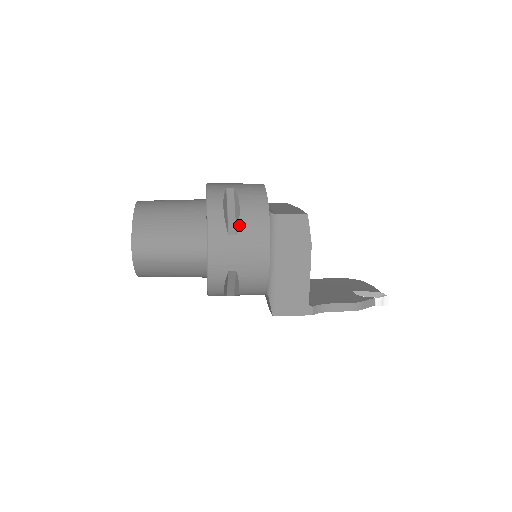
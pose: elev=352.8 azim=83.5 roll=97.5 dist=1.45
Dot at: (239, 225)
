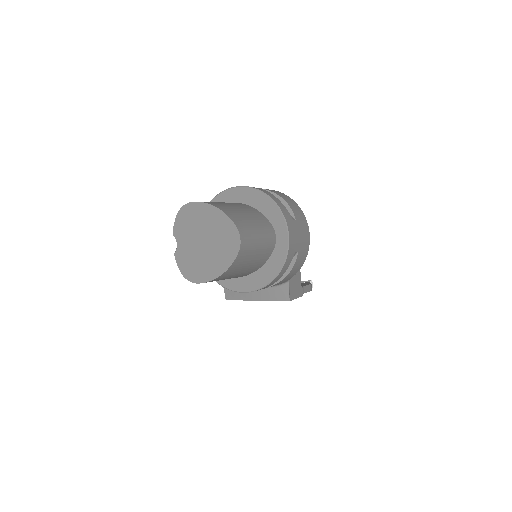
Dot at: (293, 213)
